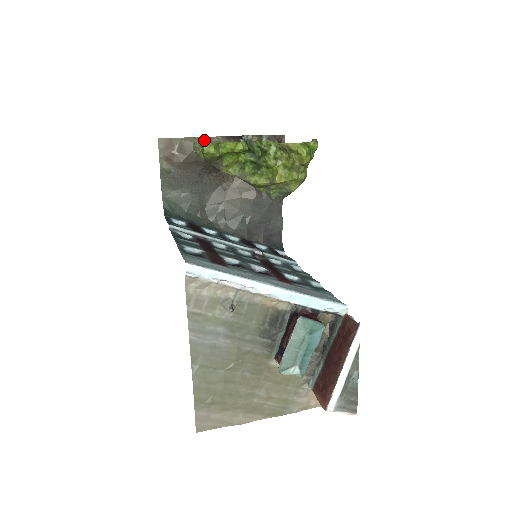
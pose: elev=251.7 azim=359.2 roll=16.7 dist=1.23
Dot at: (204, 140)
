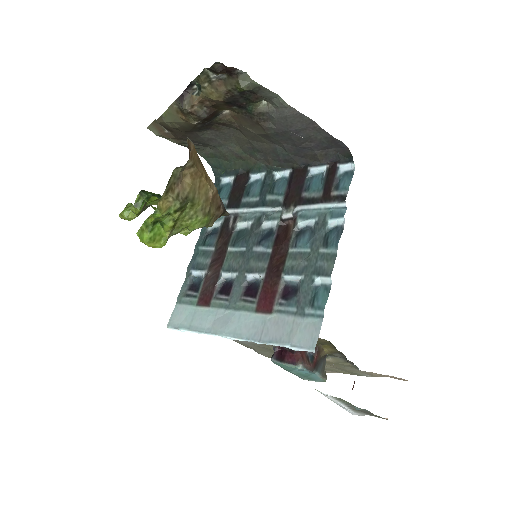
Dot at: (168, 114)
